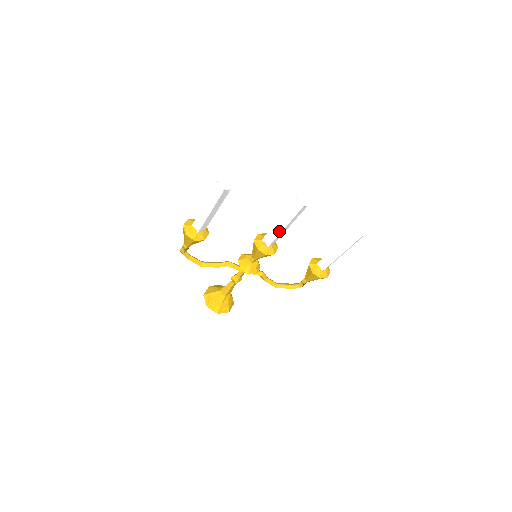
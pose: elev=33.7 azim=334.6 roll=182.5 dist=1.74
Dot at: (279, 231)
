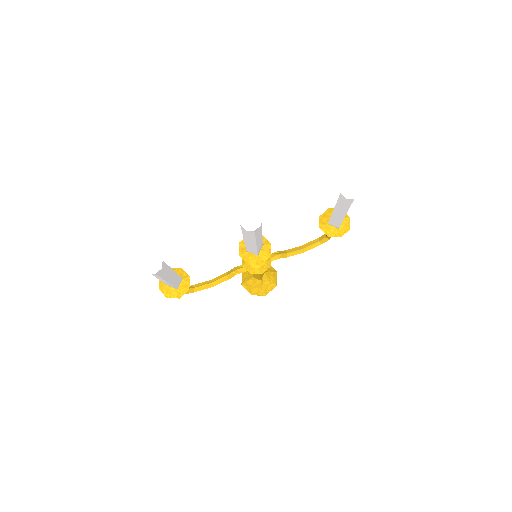
Dot at: (254, 247)
